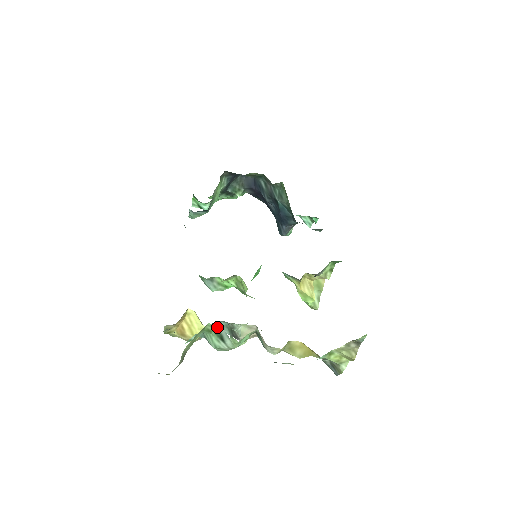
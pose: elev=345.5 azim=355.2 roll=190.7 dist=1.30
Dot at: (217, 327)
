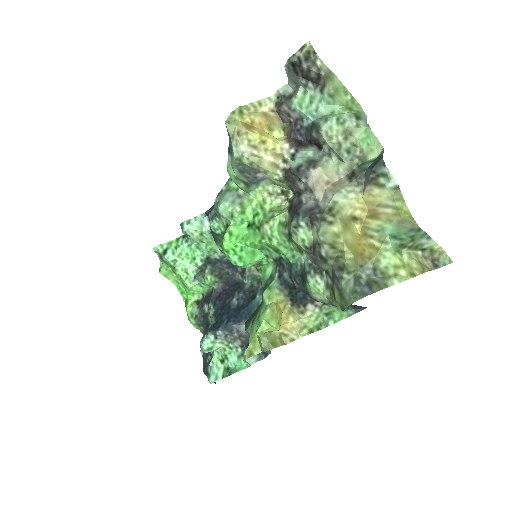
Dot at: (361, 114)
